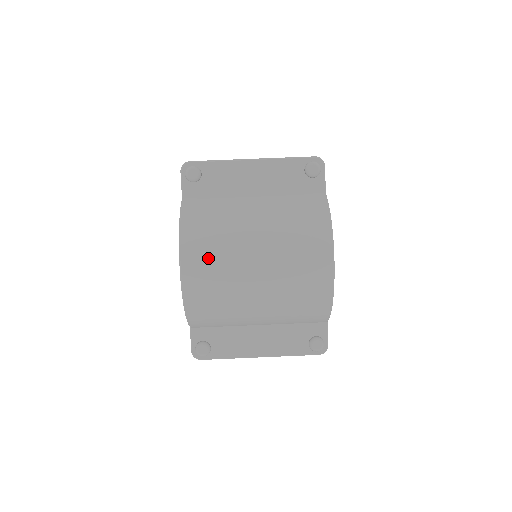
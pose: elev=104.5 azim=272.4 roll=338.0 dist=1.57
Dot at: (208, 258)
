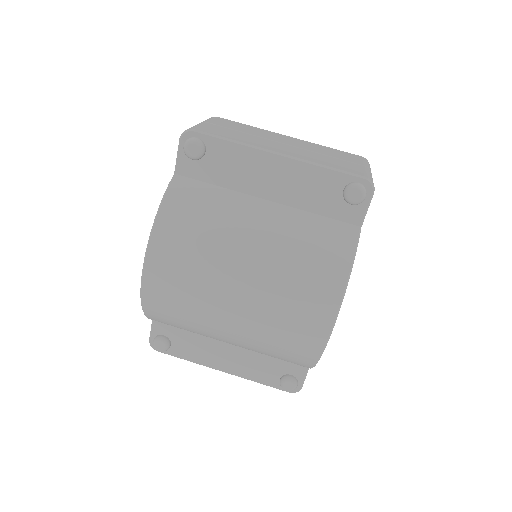
Dot at: (178, 272)
